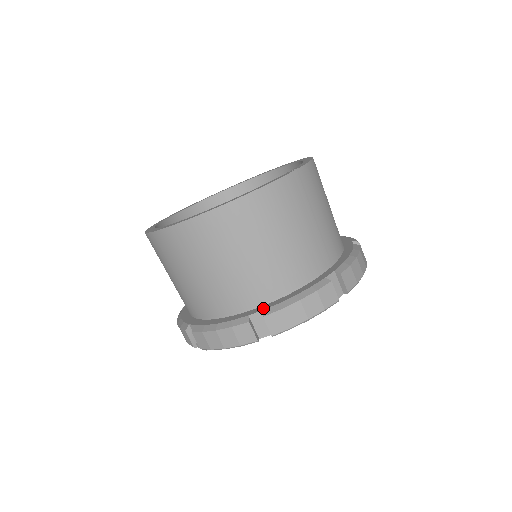
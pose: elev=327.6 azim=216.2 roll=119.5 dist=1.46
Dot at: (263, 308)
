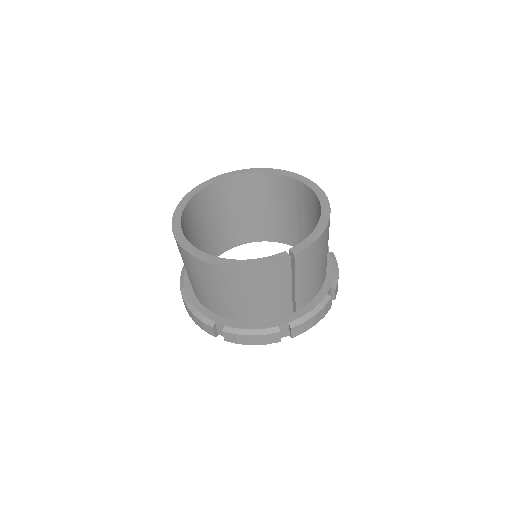
Dot at: (226, 323)
